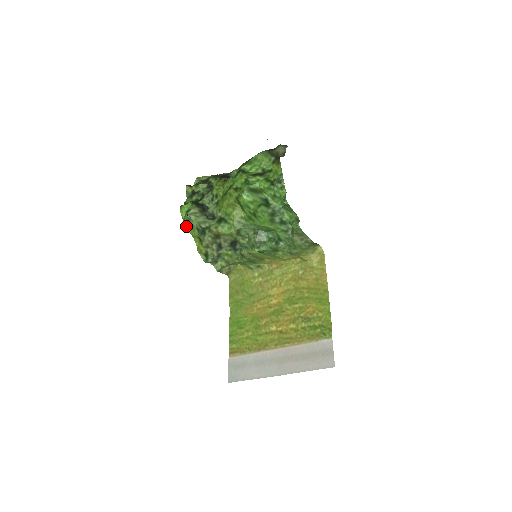
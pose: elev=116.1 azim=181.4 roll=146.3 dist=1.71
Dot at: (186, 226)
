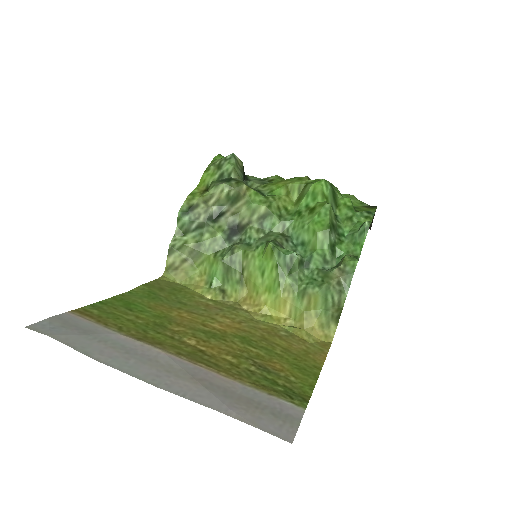
Dot at: (208, 167)
